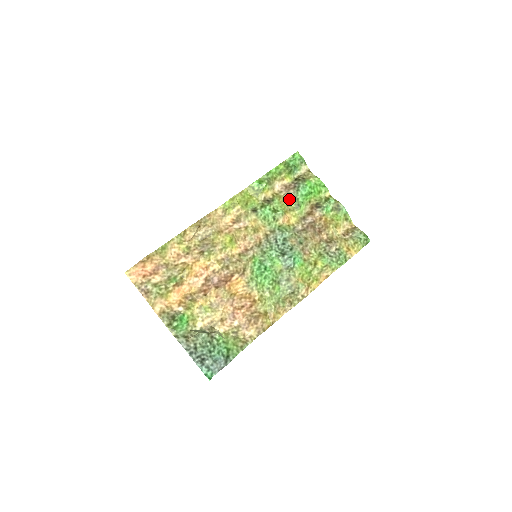
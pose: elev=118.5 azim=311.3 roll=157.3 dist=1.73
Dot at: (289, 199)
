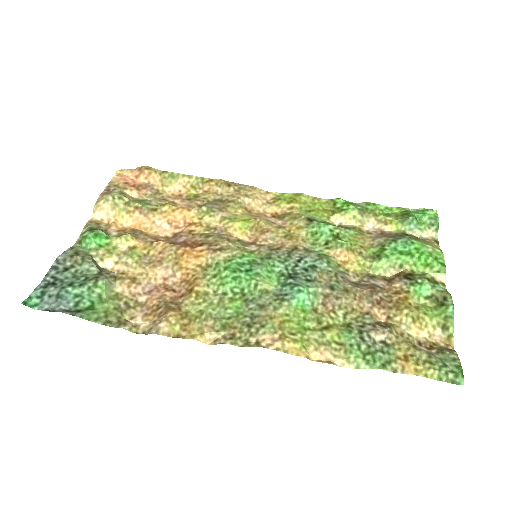
Dot at: (372, 244)
